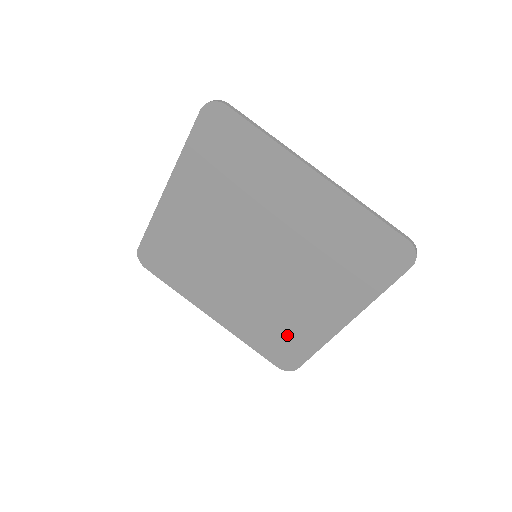
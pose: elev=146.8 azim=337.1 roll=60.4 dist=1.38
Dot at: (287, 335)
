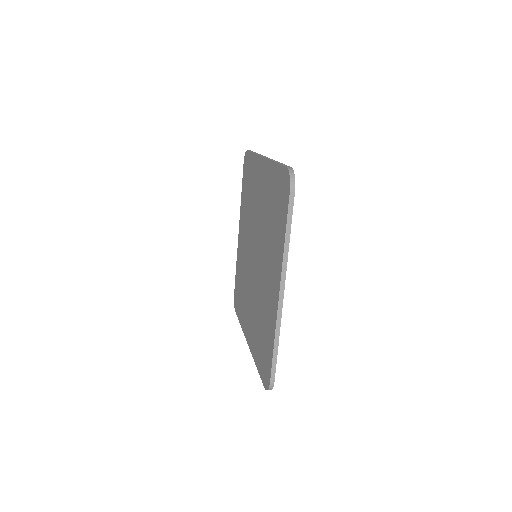
Dot at: (265, 335)
